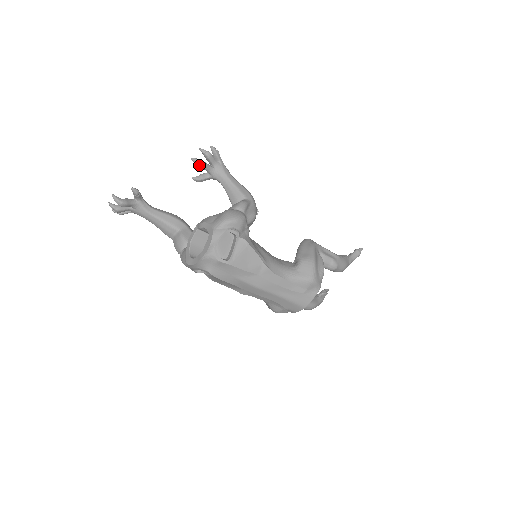
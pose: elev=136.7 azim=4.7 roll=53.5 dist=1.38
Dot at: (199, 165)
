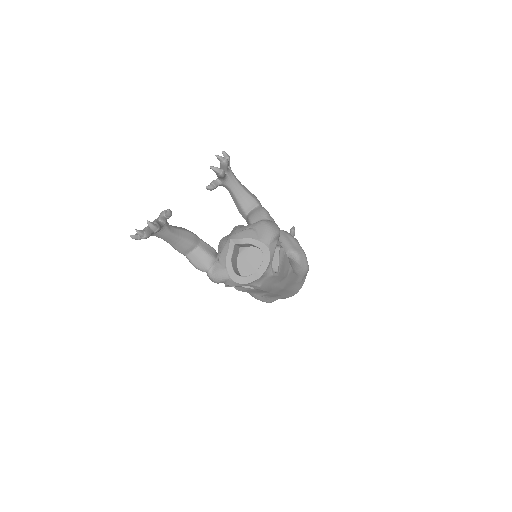
Dot at: (221, 175)
